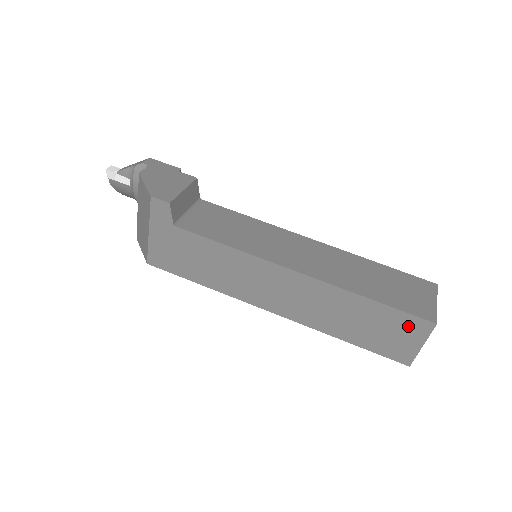
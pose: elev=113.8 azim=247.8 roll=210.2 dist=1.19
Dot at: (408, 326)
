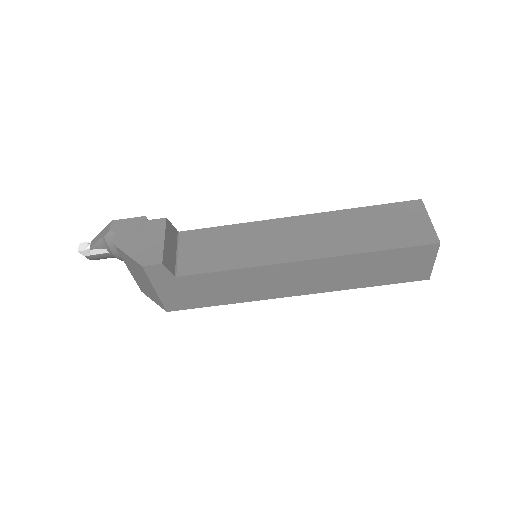
Dot at: (416, 255)
